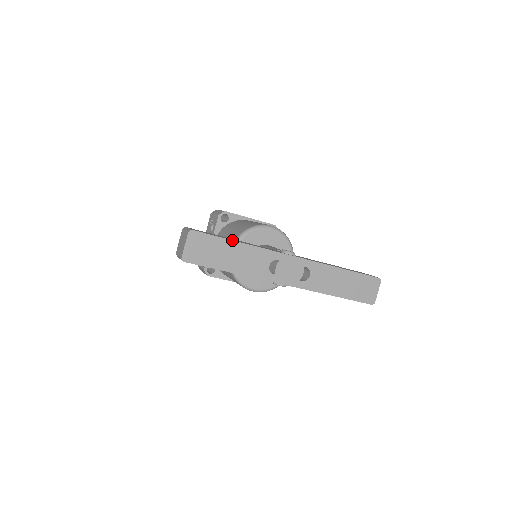
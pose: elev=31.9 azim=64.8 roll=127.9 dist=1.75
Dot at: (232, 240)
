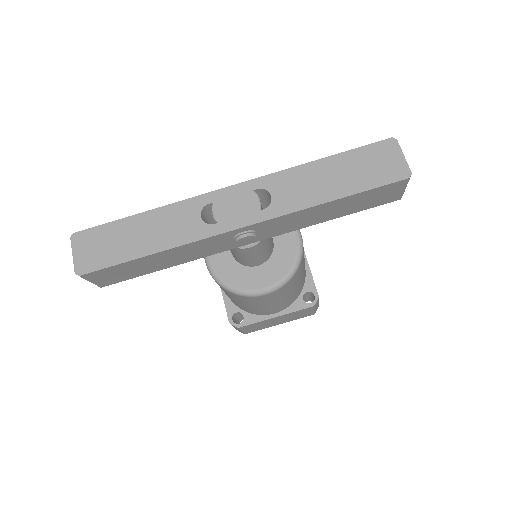
Dot at: (131, 216)
